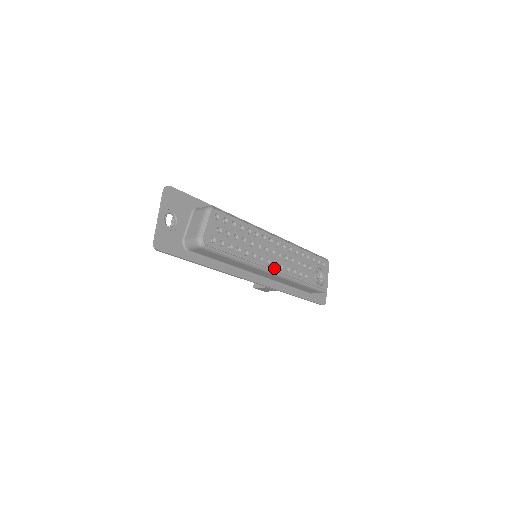
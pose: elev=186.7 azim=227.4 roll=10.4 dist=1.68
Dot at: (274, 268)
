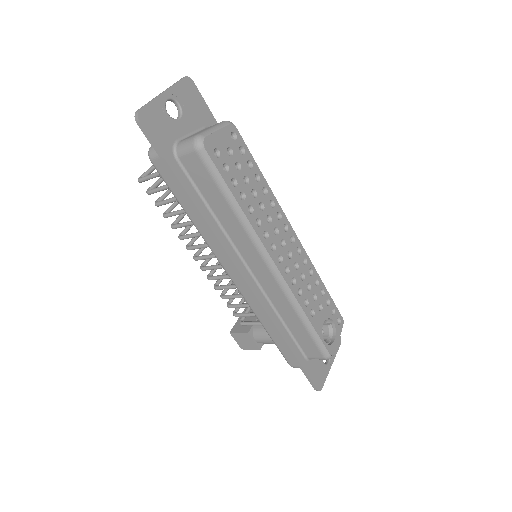
Dot at: (277, 262)
